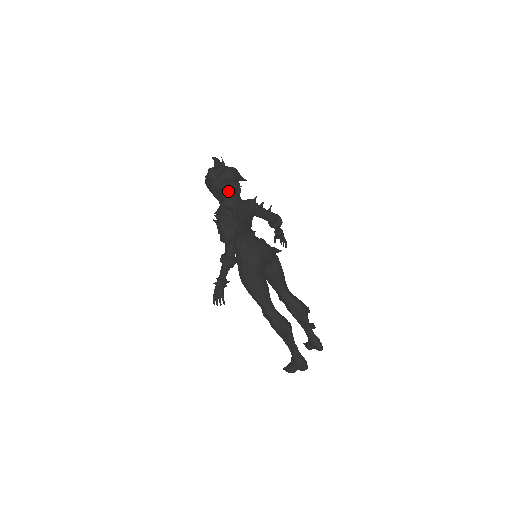
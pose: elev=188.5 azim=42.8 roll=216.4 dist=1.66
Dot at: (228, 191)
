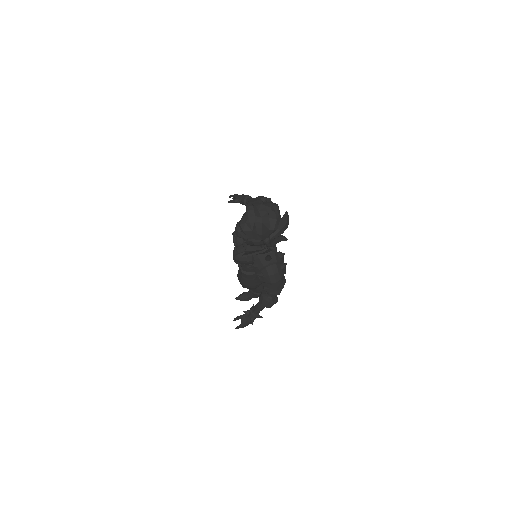
Dot at: occluded
